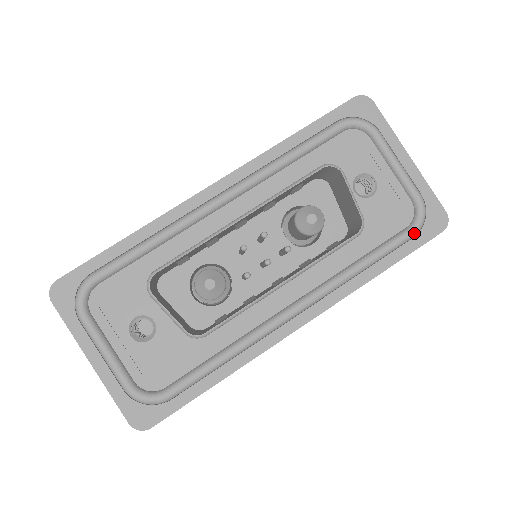
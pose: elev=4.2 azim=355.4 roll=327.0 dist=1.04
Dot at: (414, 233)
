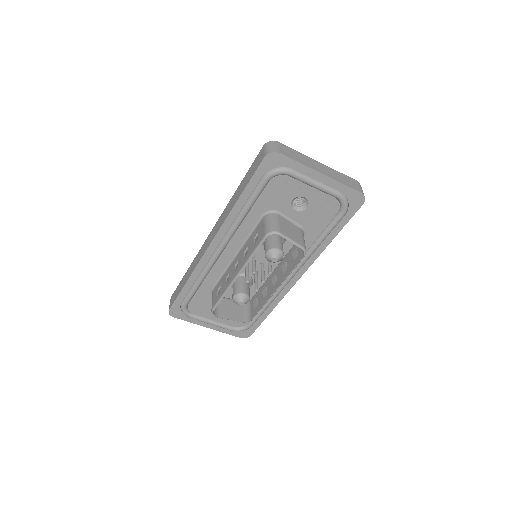
Dot at: (343, 215)
